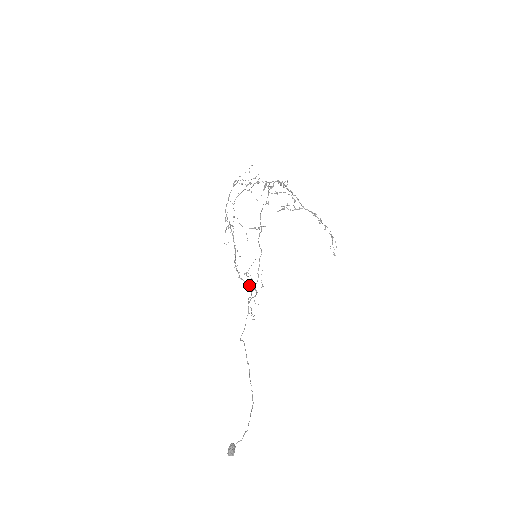
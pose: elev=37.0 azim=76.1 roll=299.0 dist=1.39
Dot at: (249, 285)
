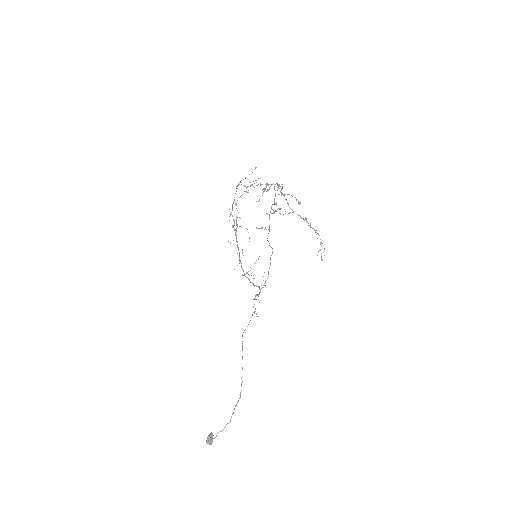
Dot at: (253, 283)
